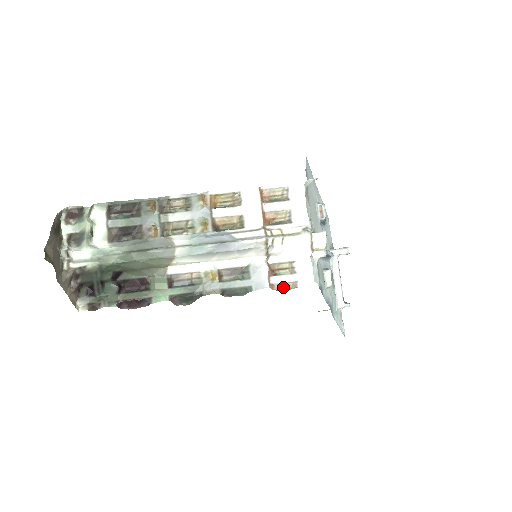
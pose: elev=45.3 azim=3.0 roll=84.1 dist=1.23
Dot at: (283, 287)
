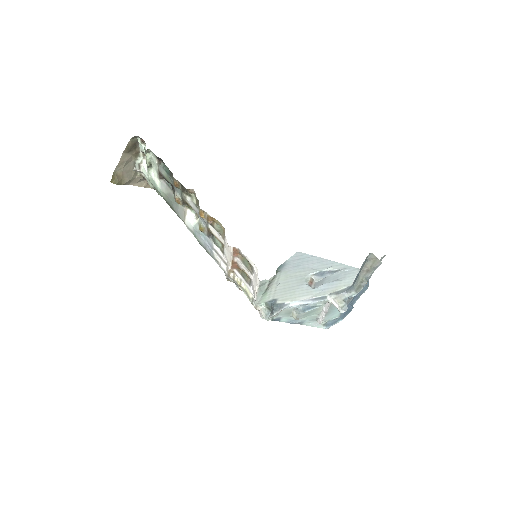
Dot at: occluded
